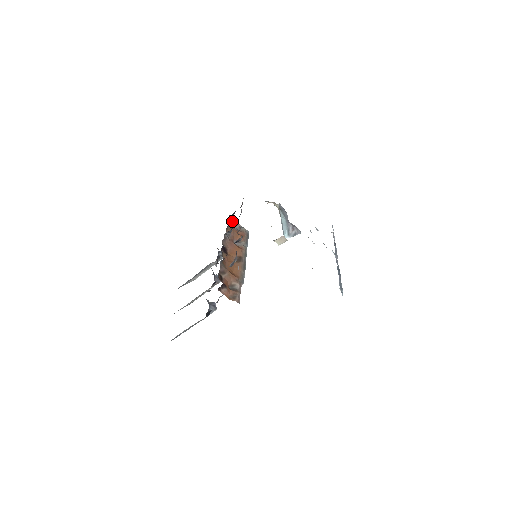
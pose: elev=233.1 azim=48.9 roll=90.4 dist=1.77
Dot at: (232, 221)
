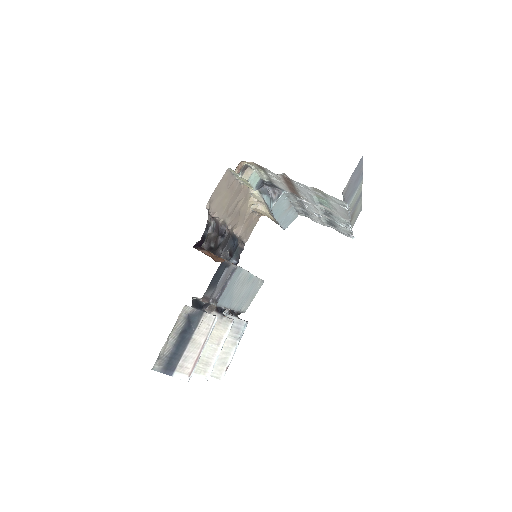
Dot at: occluded
